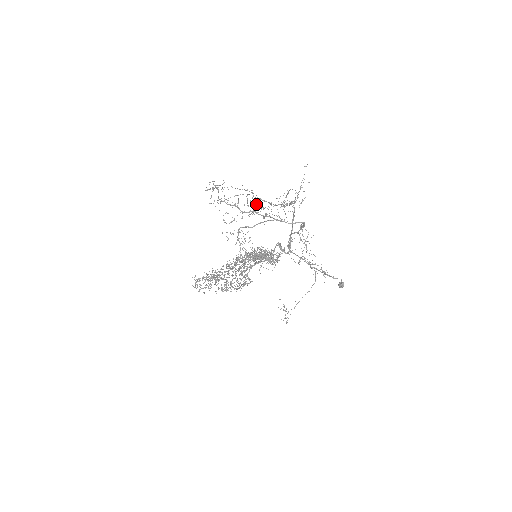
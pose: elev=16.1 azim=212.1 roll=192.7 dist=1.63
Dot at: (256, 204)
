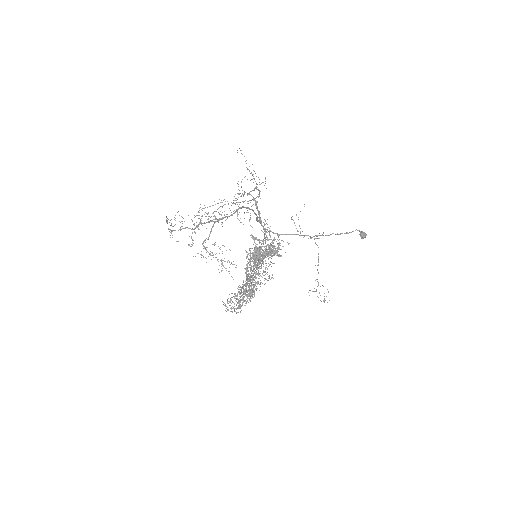
Dot at: occluded
